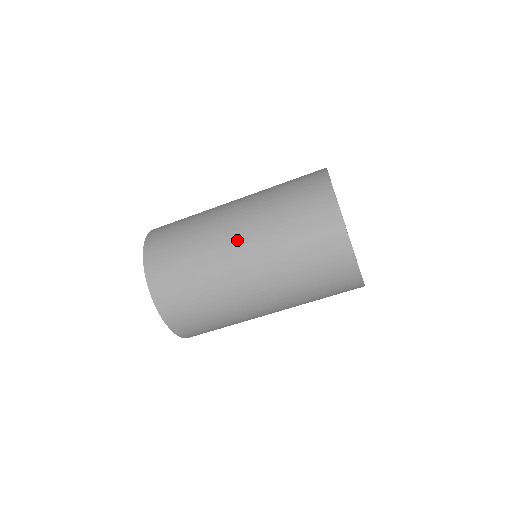
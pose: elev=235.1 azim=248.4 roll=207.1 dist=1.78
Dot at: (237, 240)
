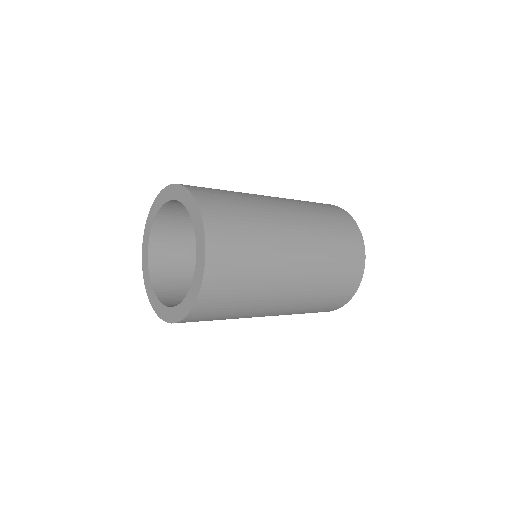
Dot at: occluded
